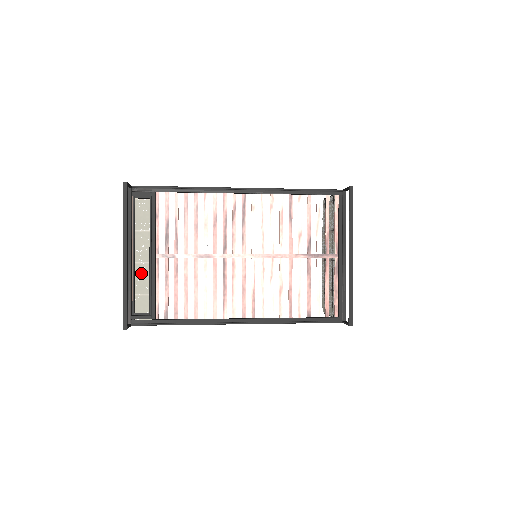
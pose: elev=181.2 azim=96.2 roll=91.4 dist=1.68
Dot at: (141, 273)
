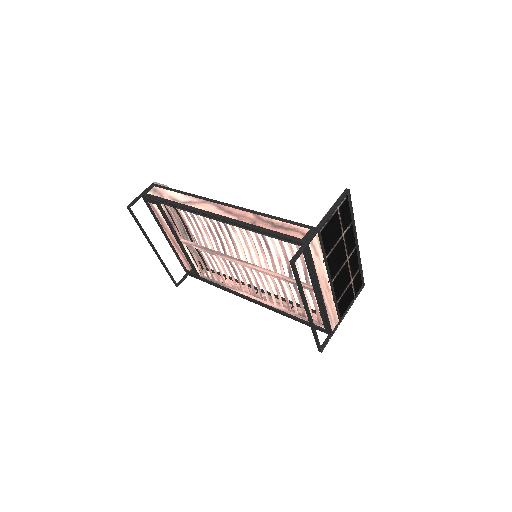
Dot at: occluded
